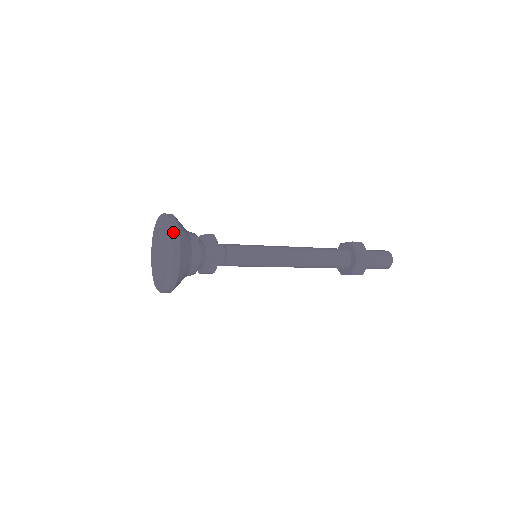
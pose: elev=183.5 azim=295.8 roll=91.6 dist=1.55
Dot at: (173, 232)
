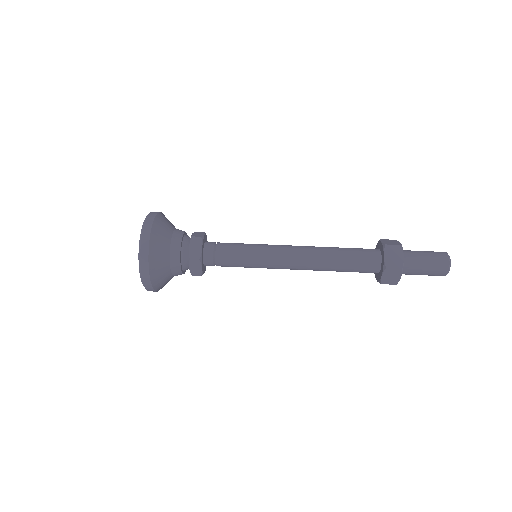
Dot at: (145, 284)
